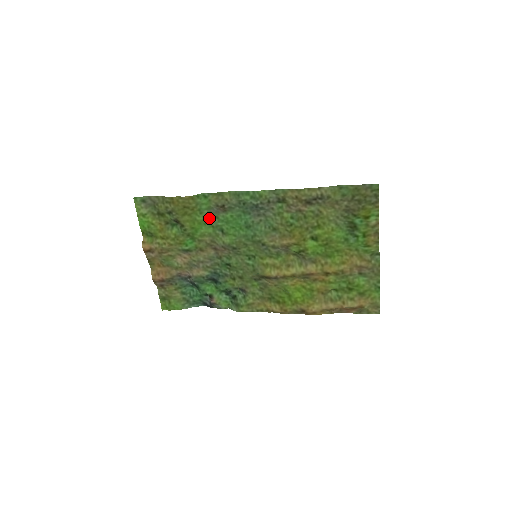
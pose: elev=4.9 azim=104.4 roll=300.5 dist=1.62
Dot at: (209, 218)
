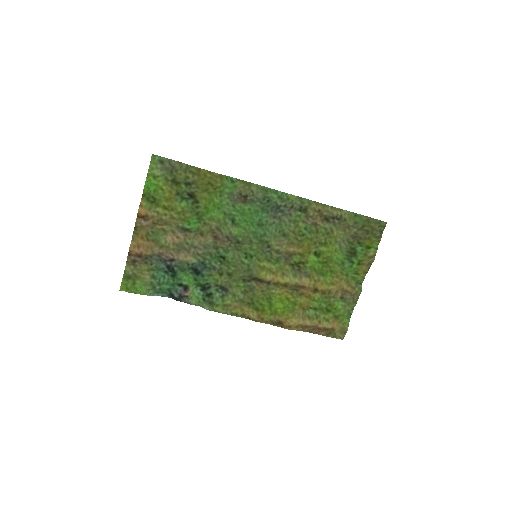
Dot at: (225, 204)
